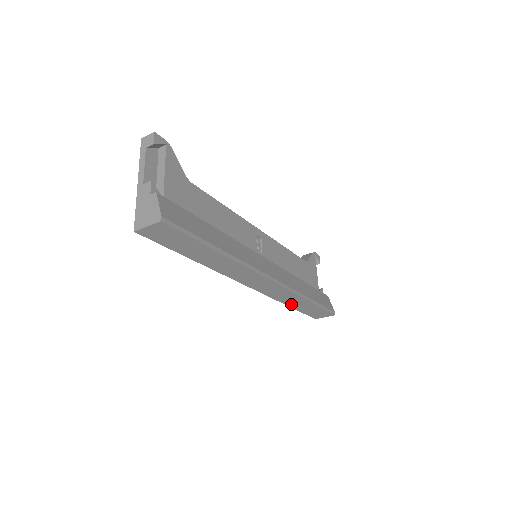
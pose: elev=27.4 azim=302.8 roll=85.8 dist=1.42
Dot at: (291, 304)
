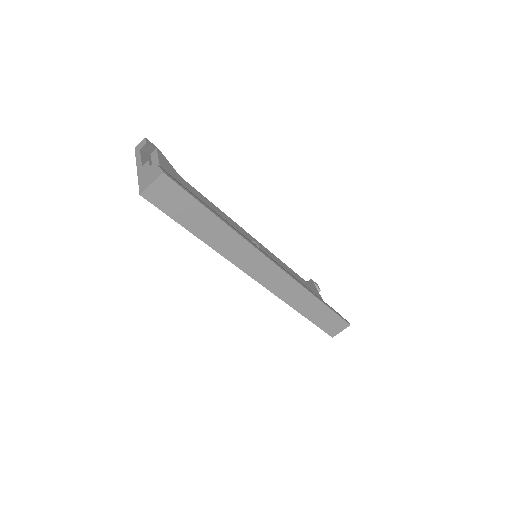
Dot at: (303, 310)
